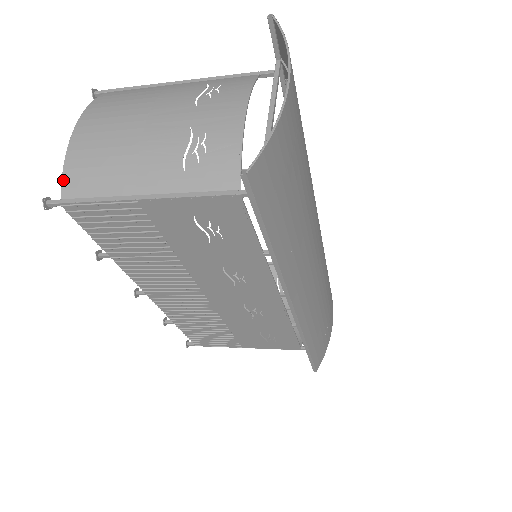
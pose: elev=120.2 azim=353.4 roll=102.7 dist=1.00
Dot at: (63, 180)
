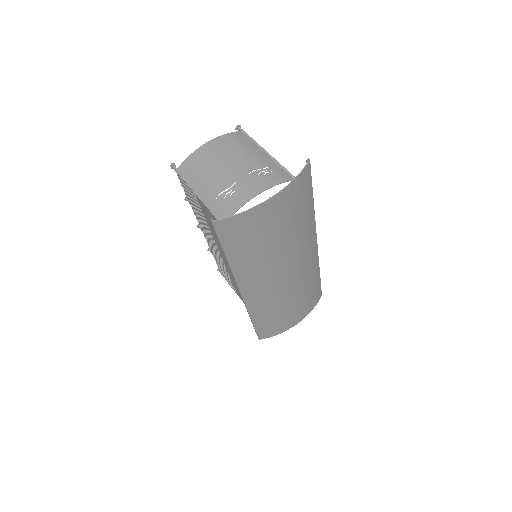
Dot at: (184, 162)
